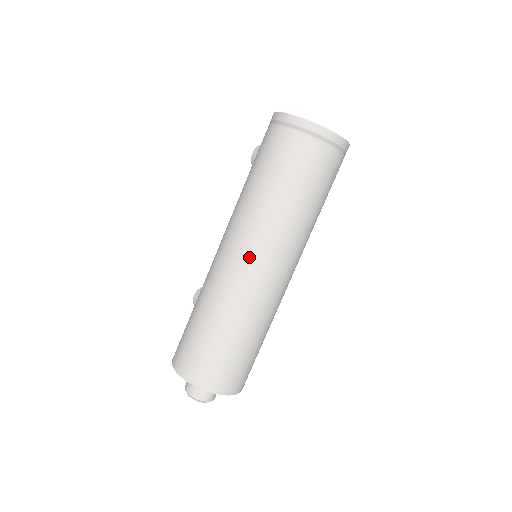
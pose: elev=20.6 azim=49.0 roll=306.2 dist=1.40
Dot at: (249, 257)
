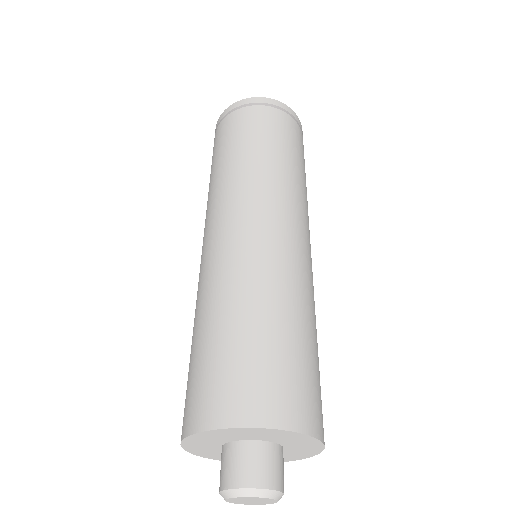
Dot at: (219, 225)
